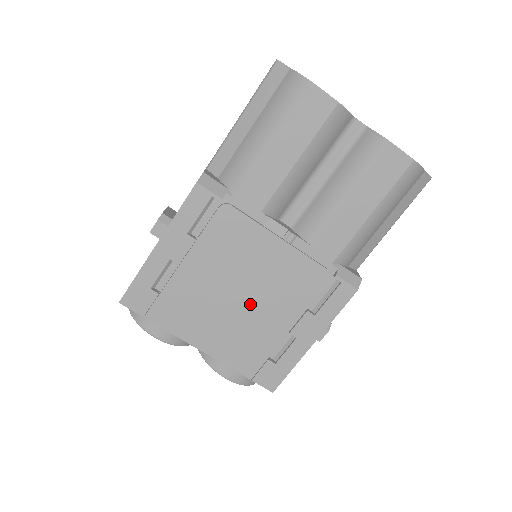
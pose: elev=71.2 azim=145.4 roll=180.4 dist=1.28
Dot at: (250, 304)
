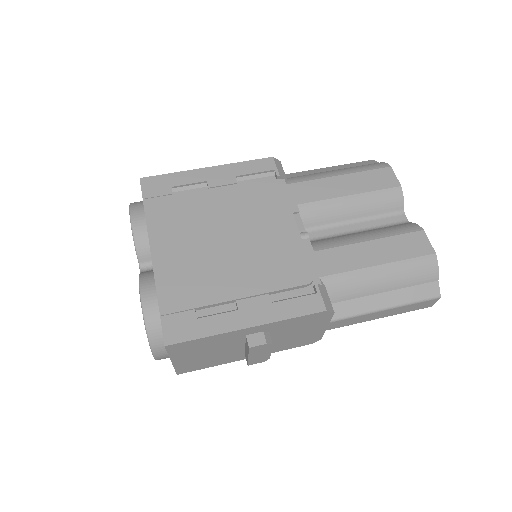
Dot at: (229, 252)
